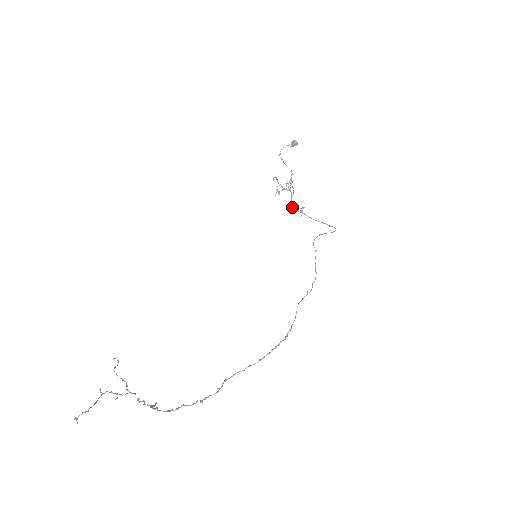
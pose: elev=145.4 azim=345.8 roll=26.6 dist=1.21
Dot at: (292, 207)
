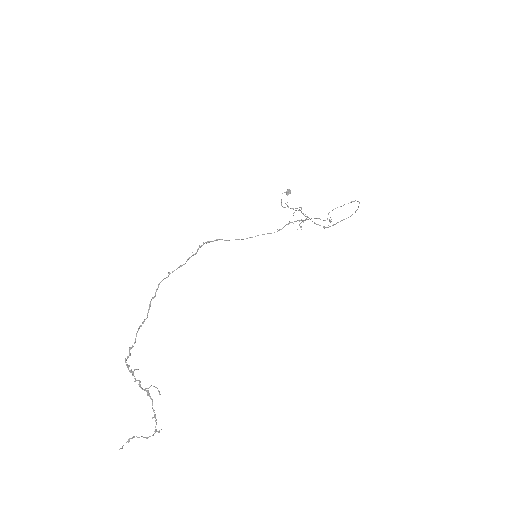
Dot at: (324, 228)
